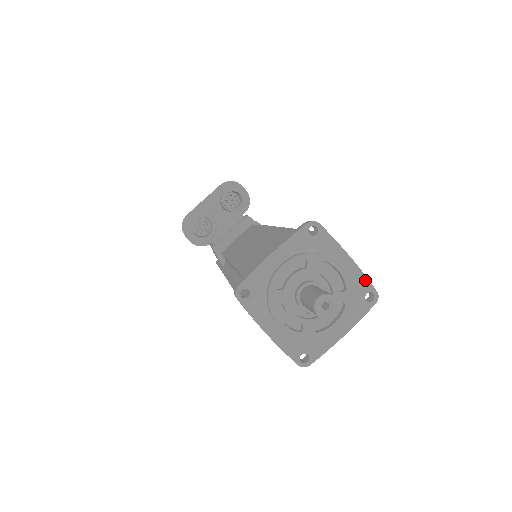
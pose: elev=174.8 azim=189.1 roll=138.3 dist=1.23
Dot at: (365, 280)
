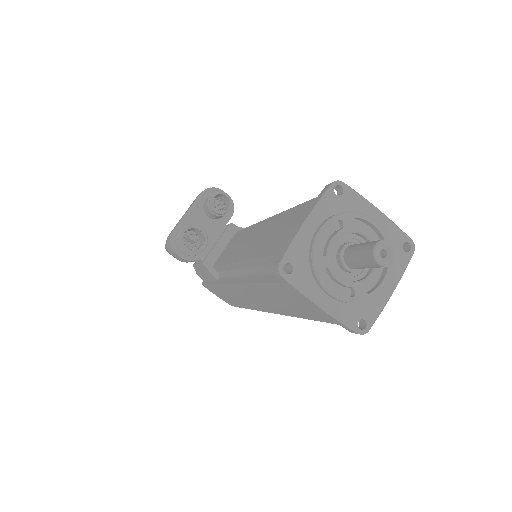
Dot at: (398, 231)
